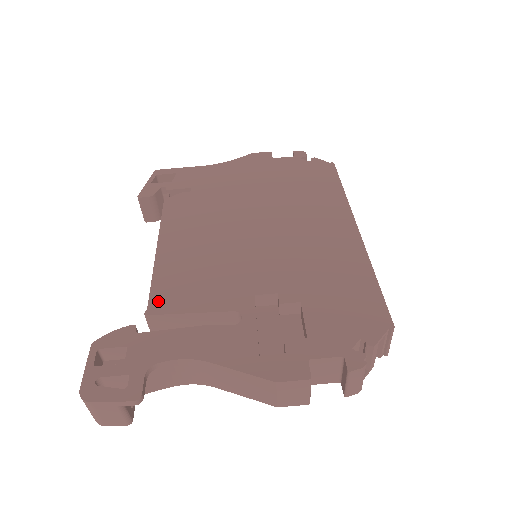
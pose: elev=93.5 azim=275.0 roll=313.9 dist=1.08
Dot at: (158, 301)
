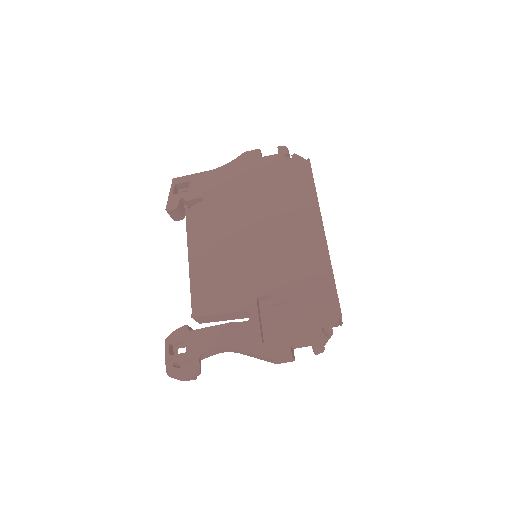
Dot at: (197, 306)
